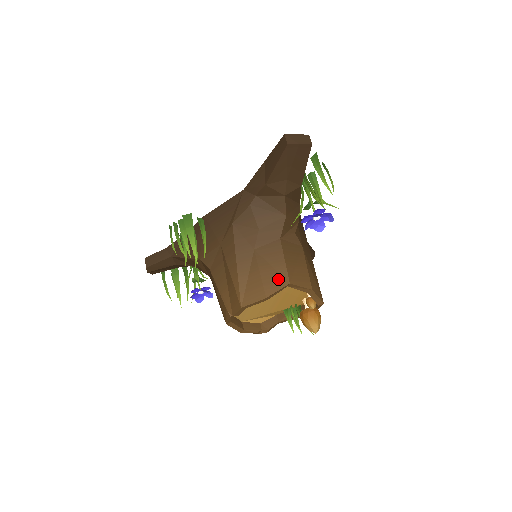
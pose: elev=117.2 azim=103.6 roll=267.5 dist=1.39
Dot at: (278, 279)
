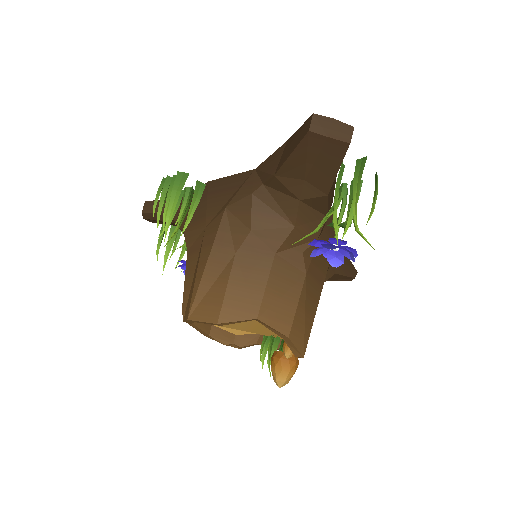
Dot at: (245, 306)
